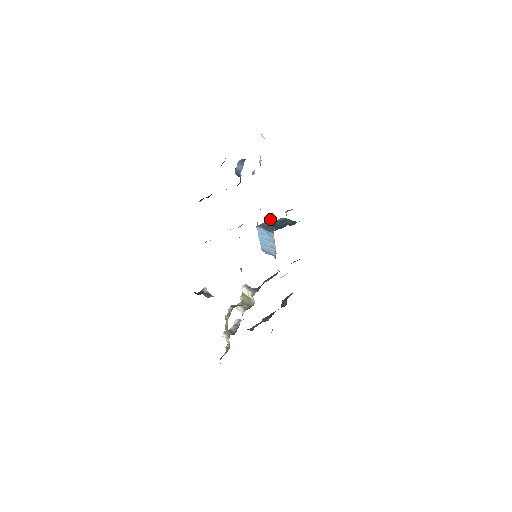
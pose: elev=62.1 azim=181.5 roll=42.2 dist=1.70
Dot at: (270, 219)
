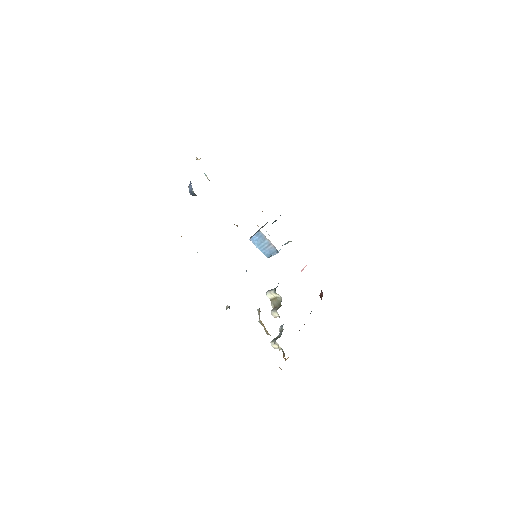
Dot at: occluded
